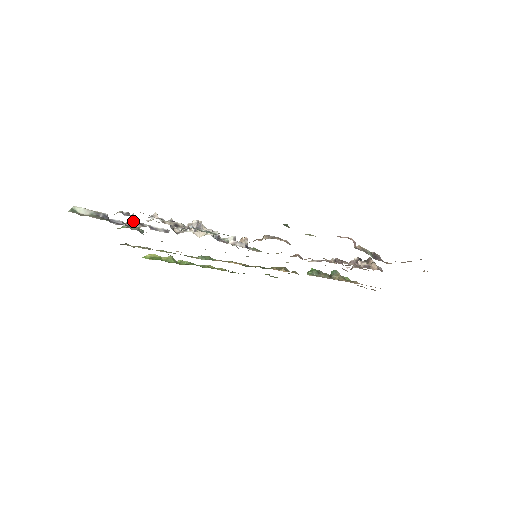
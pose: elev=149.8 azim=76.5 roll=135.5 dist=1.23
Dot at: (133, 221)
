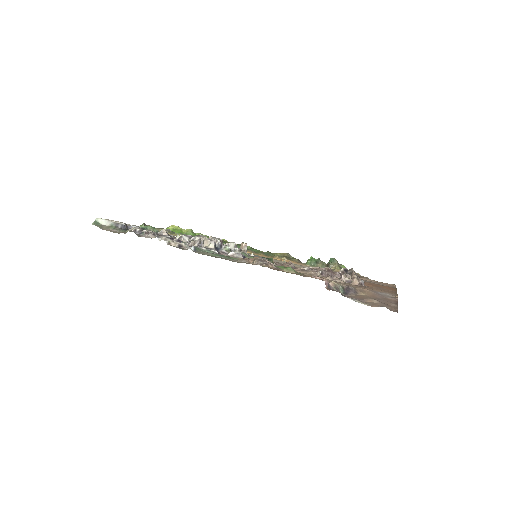
Dot at: occluded
